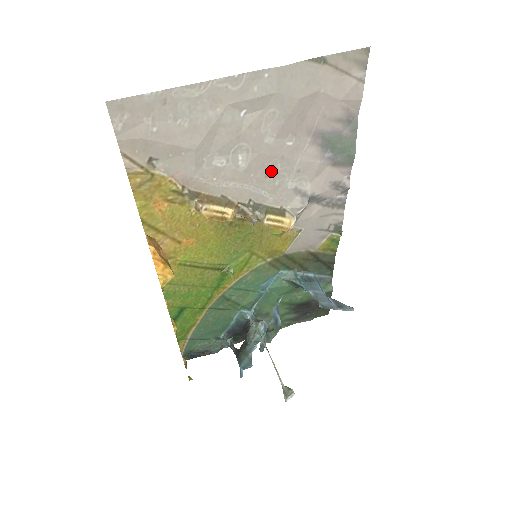
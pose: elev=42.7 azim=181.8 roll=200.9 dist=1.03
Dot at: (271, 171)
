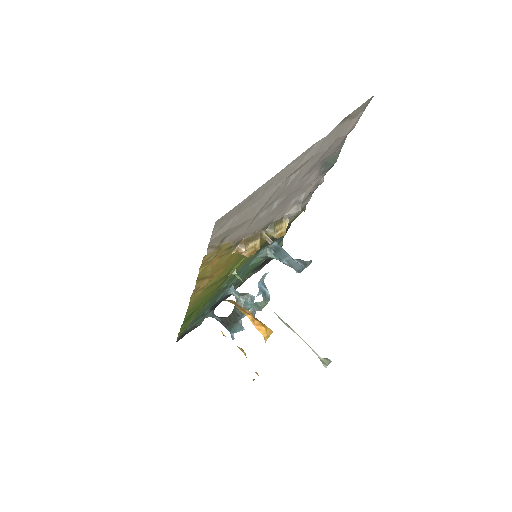
Dot at: (287, 200)
